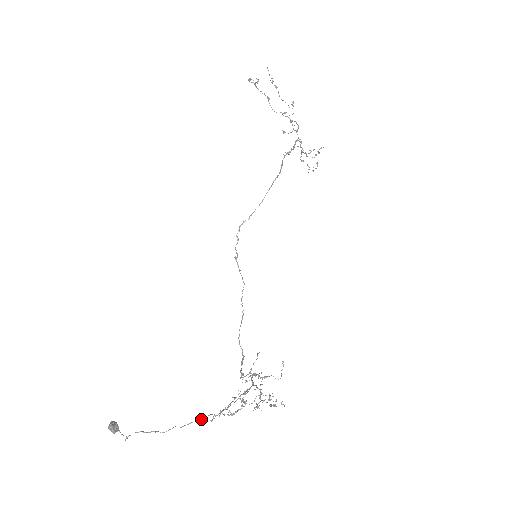
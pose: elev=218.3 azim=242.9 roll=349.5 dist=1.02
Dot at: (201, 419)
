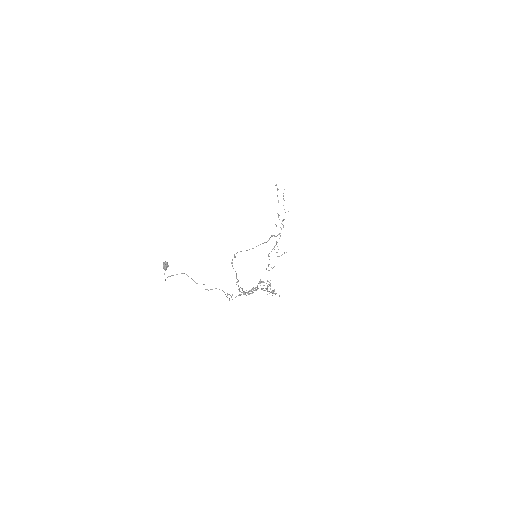
Dot at: (222, 290)
